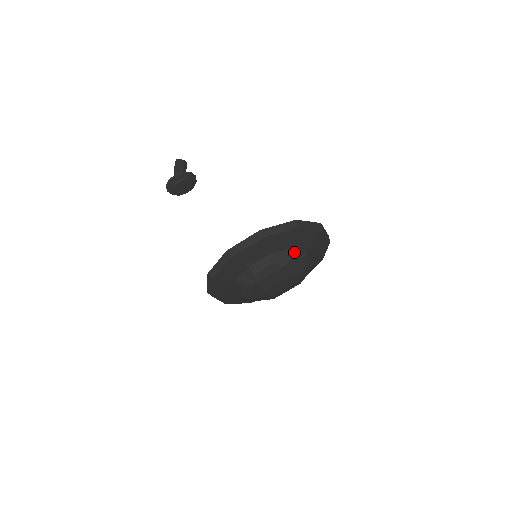
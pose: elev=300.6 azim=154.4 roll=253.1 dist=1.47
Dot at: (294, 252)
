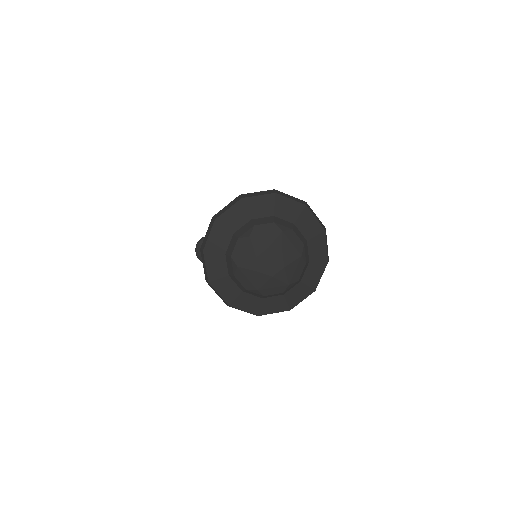
Dot at: (295, 229)
